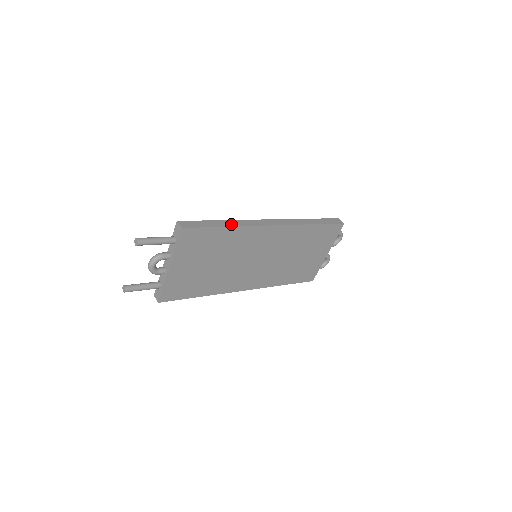
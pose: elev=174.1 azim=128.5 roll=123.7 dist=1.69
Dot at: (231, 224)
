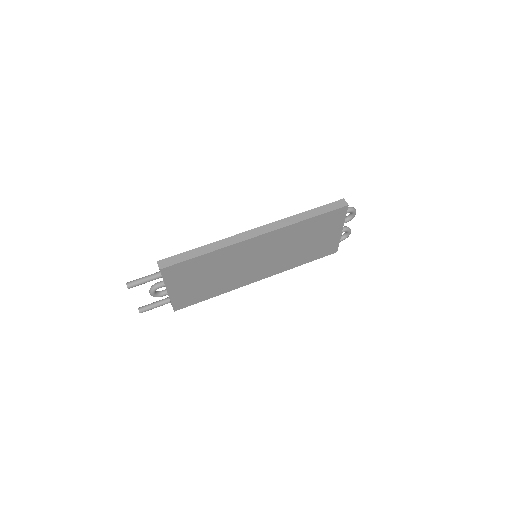
Dot at: (210, 249)
